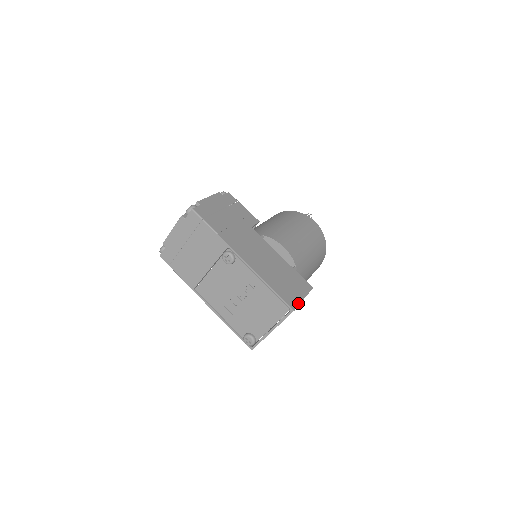
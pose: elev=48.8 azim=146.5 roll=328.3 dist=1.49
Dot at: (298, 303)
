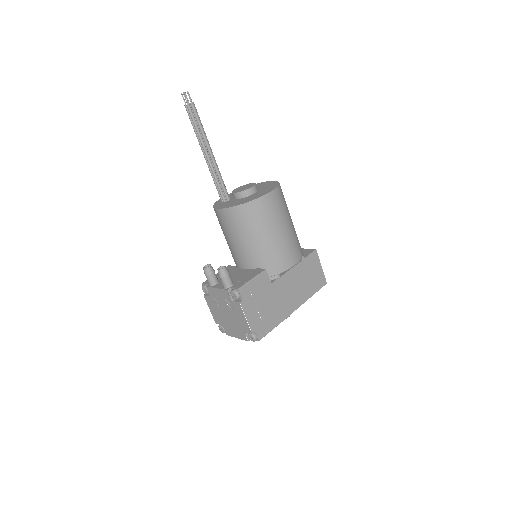
Dot at: (324, 276)
